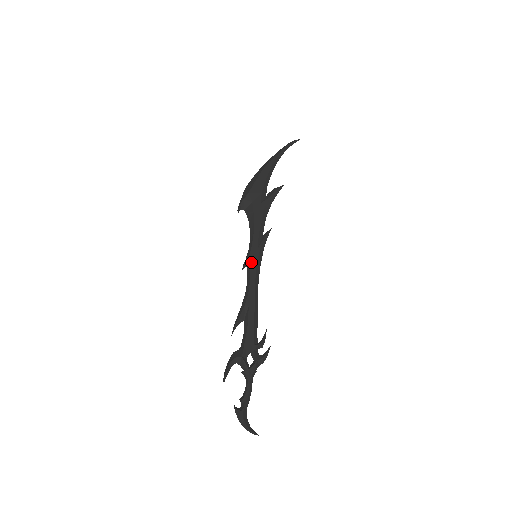
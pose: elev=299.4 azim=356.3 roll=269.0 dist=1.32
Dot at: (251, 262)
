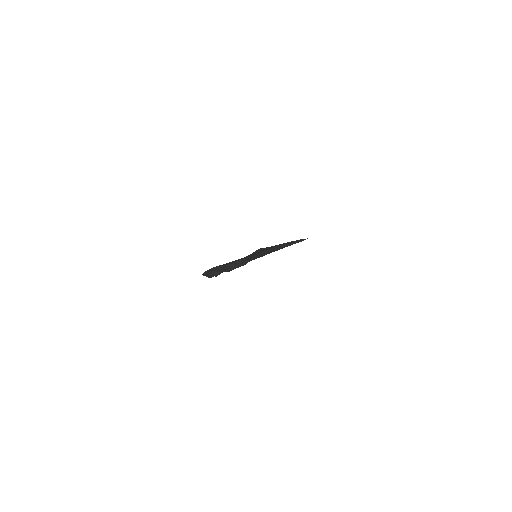
Dot at: occluded
